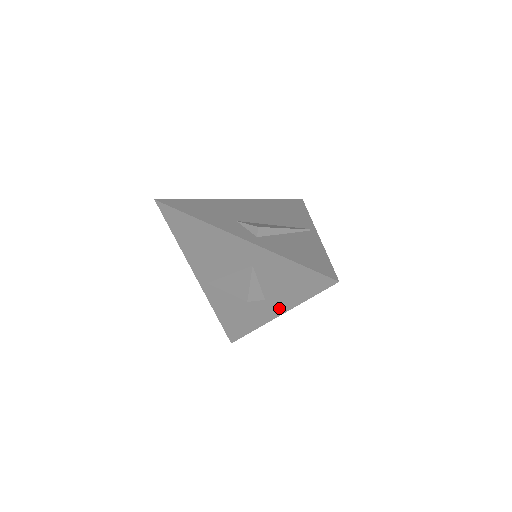
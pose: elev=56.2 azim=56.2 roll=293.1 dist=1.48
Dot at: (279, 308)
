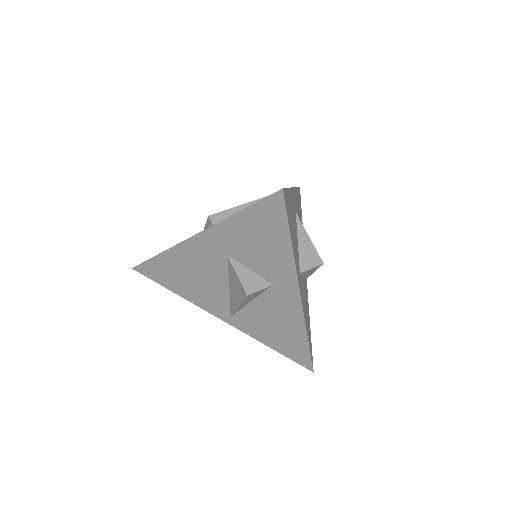
Dot at: (289, 282)
